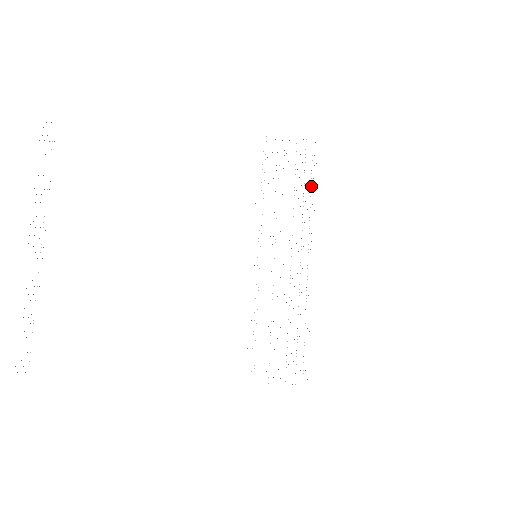
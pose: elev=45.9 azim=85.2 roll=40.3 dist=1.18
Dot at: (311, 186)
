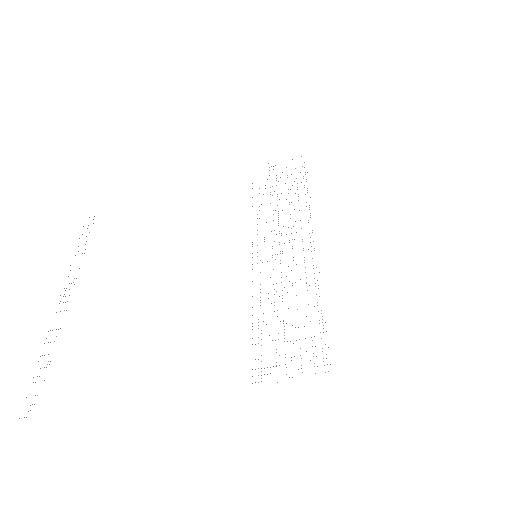
Dot at: (304, 187)
